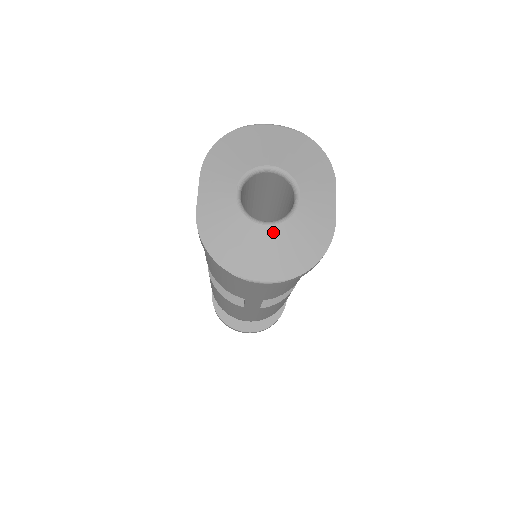
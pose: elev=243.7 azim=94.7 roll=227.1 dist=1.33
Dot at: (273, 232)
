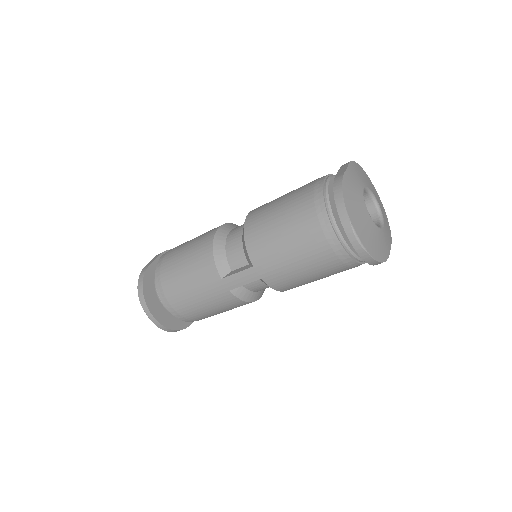
Dot at: (372, 224)
